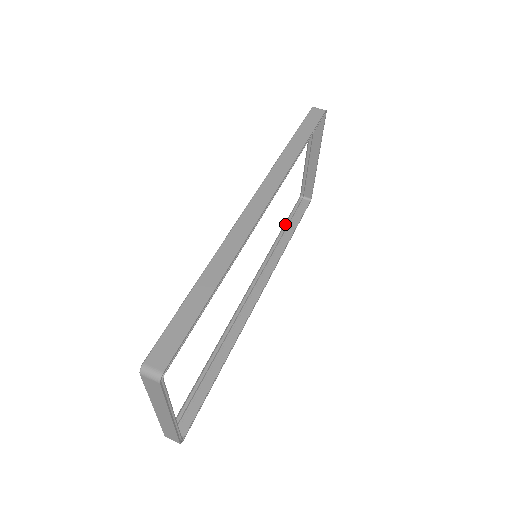
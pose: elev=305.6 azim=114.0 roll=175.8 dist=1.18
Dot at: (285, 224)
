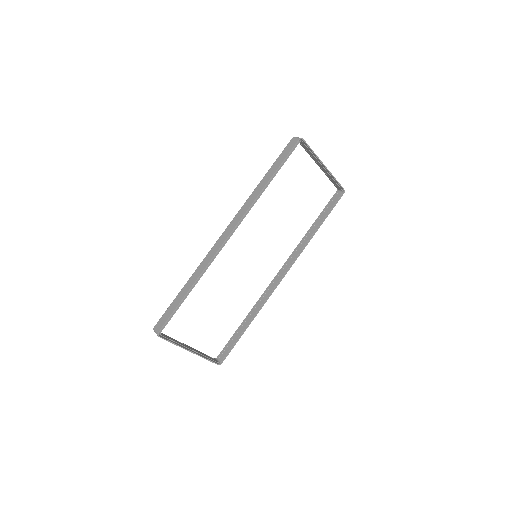
Dot at: (318, 217)
